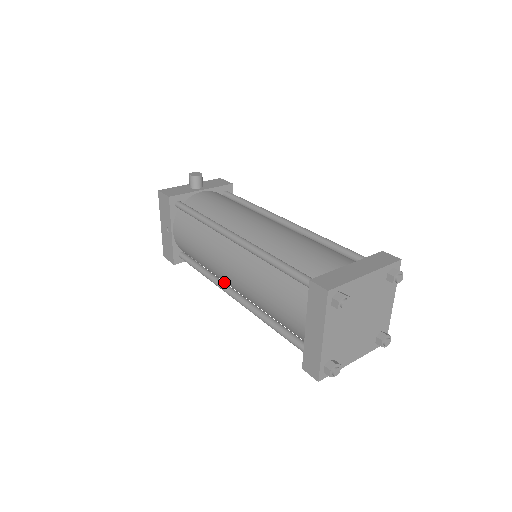
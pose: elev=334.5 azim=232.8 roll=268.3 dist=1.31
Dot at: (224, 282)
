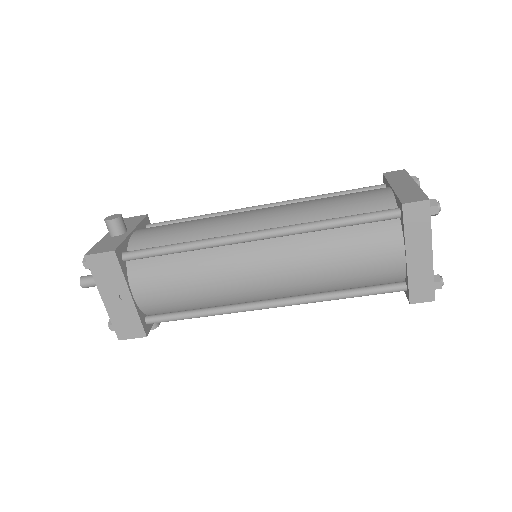
Dot at: (242, 303)
